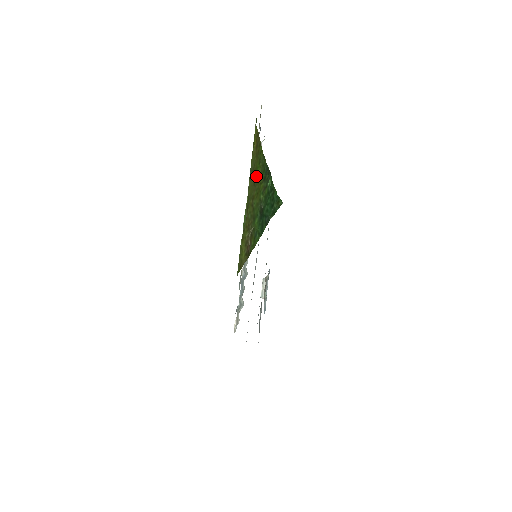
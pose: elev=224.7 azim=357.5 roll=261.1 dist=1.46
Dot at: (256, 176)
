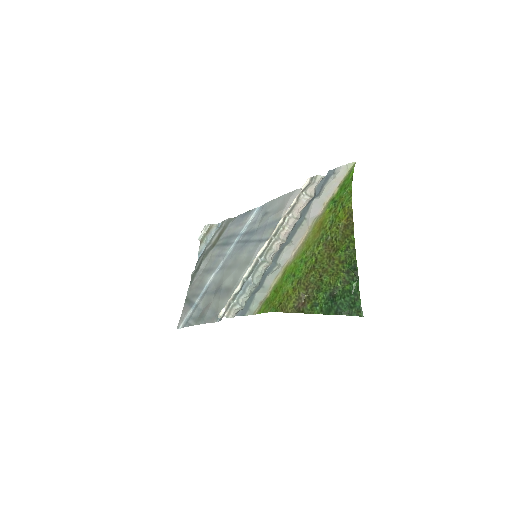
Dot at: (336, 256)
